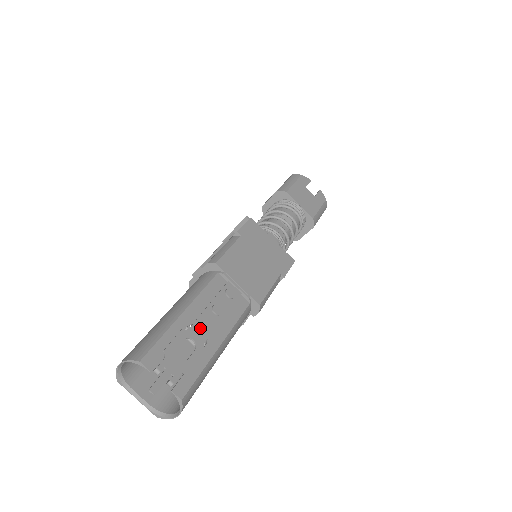
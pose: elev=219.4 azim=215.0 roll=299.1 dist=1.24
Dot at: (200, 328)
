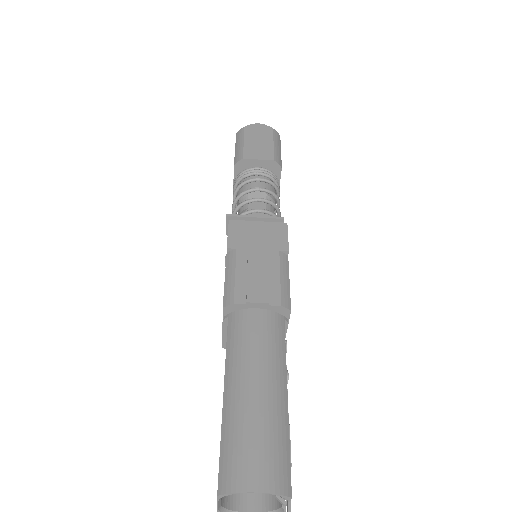
Dot at: occluded
